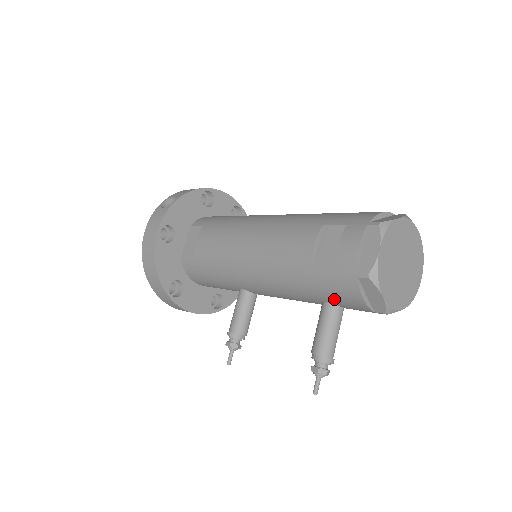
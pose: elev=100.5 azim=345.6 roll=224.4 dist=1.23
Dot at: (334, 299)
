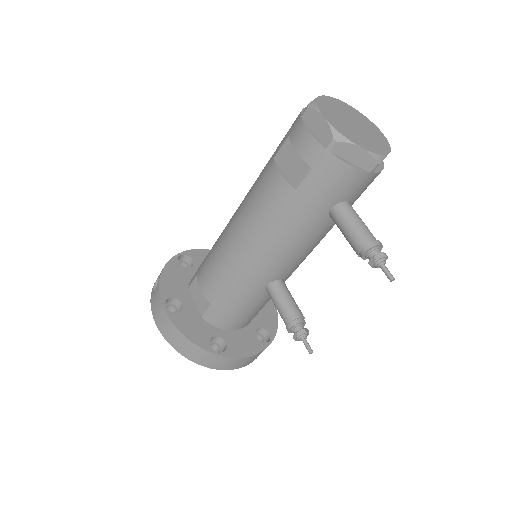
Dot at: (333, 196)
